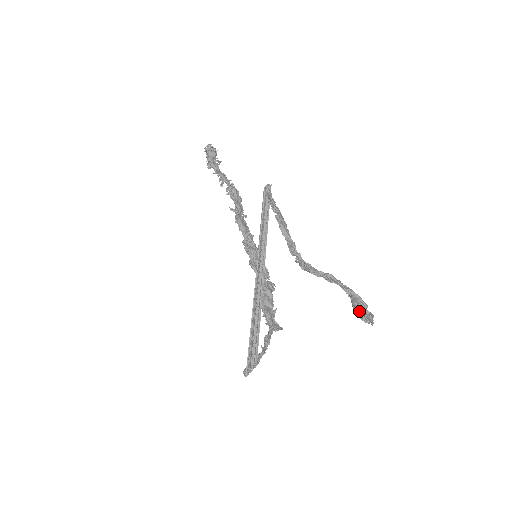
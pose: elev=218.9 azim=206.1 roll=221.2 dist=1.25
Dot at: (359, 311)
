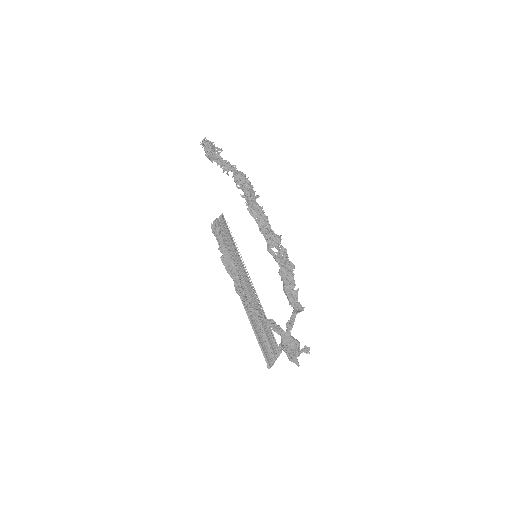
Dot at: (286, 354)
